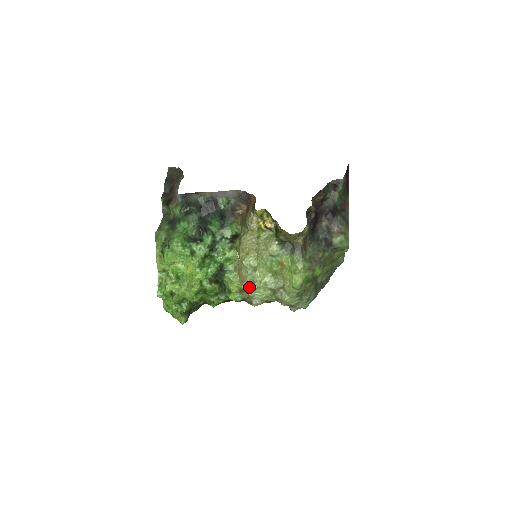
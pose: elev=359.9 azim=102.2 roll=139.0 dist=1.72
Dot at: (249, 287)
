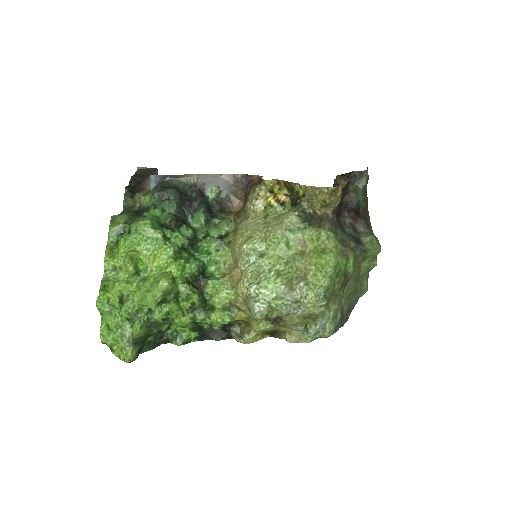
Dot at: (251, 282)
